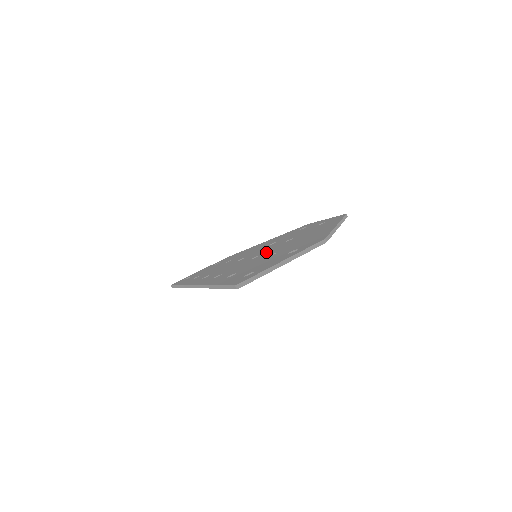
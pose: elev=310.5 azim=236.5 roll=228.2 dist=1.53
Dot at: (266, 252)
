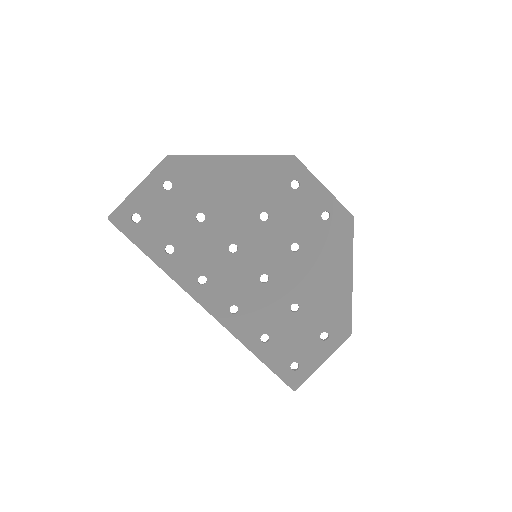
Dot at: (277, 276)
